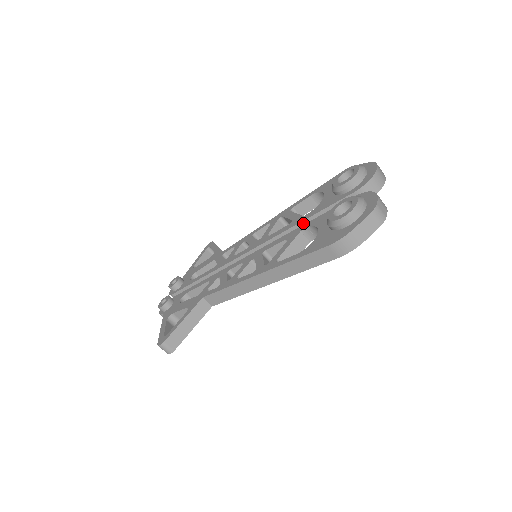
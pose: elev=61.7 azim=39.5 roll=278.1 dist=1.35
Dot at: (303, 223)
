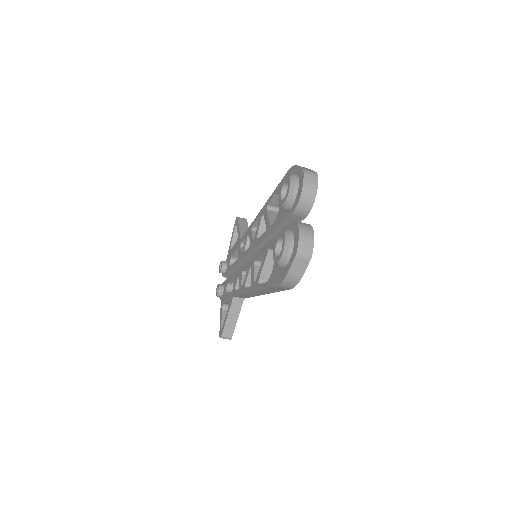
Dot at: (271, 235)
